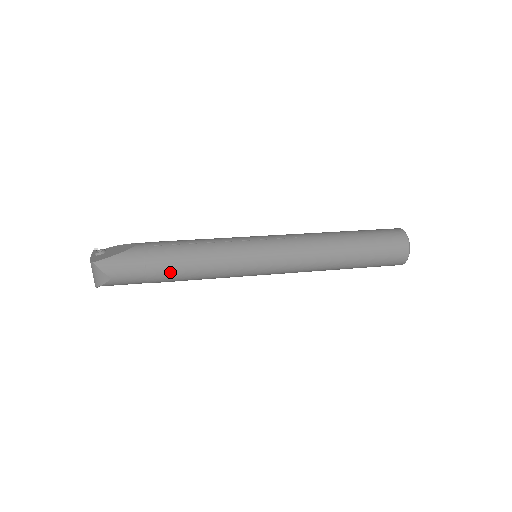
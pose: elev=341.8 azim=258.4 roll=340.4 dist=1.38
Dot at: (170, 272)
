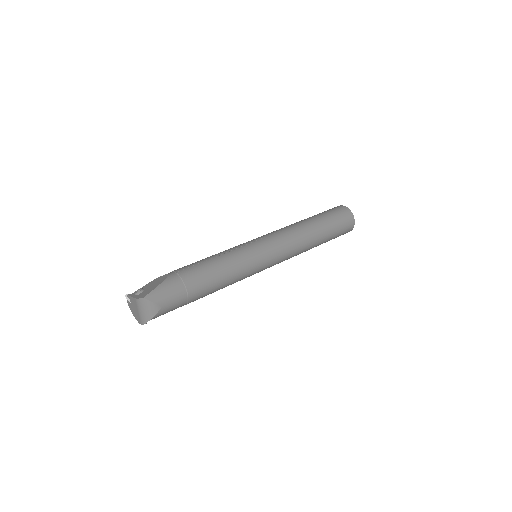
Dot at: (205, 286)
